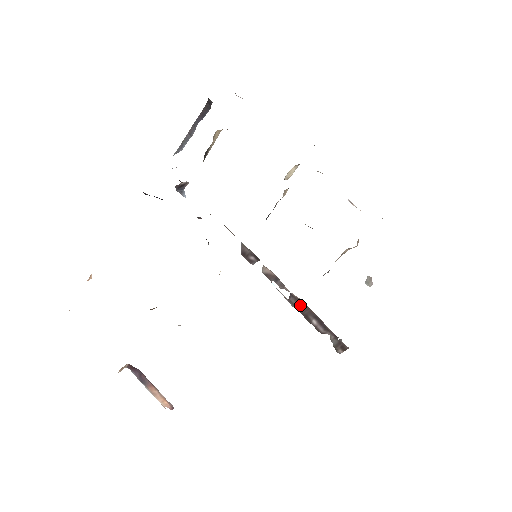
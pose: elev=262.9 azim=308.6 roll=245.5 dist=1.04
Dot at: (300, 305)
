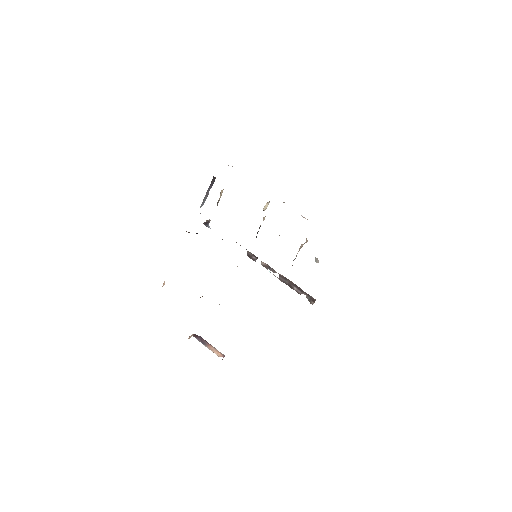
Dot at: (285, 280)
